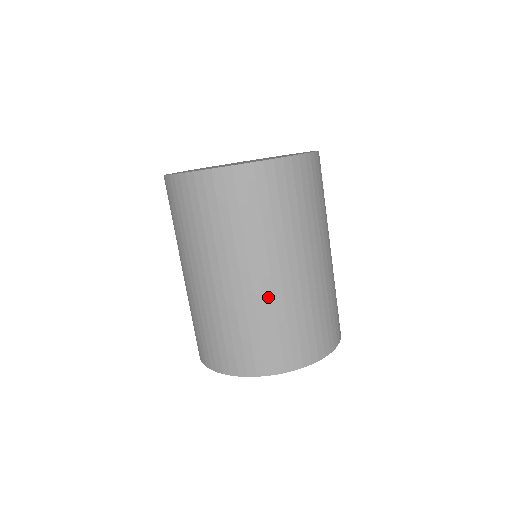
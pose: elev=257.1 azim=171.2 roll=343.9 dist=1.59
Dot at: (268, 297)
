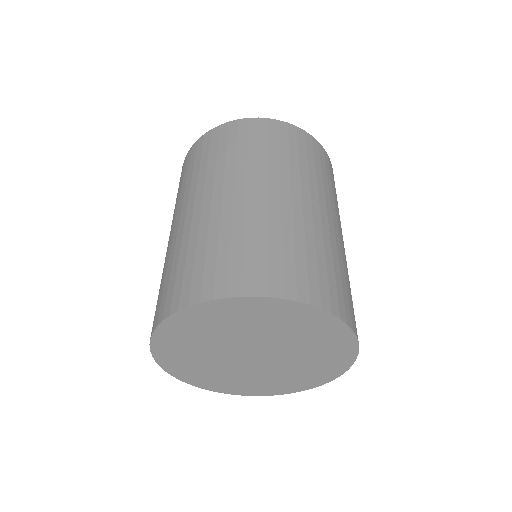
Dot at: (186, 230)
